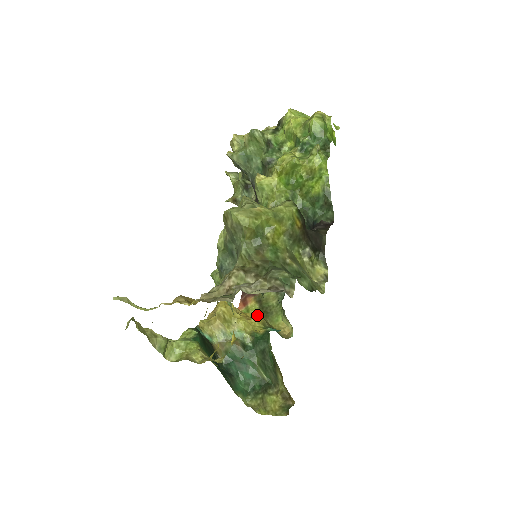
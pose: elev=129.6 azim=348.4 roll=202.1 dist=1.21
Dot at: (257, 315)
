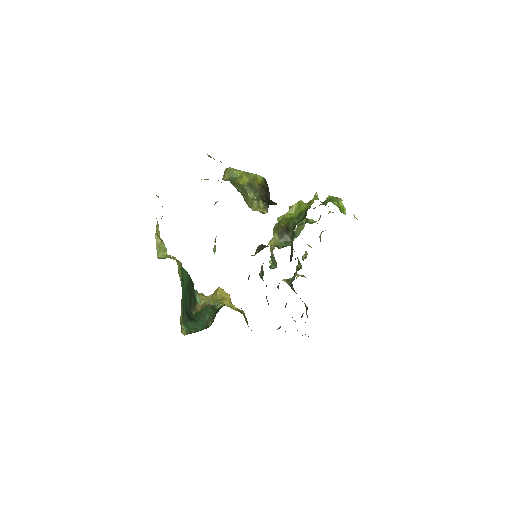
Dot at: (242, 310)
